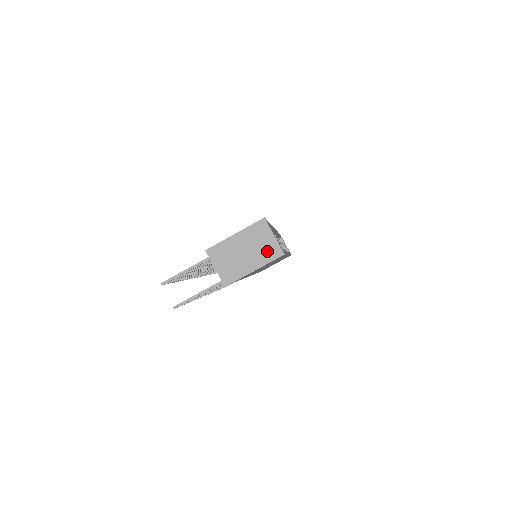
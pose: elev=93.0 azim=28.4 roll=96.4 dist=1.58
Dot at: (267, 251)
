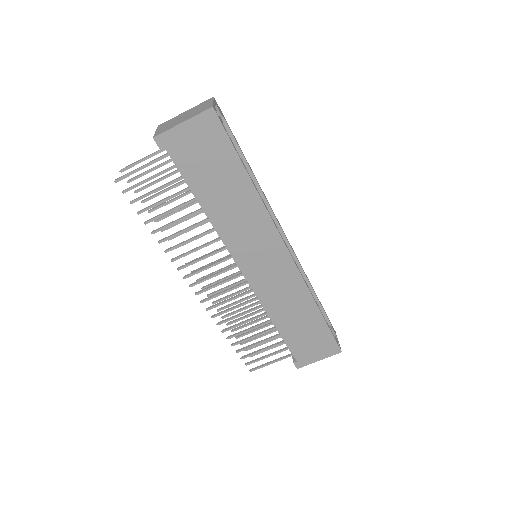
Dot at: (201, 110)
